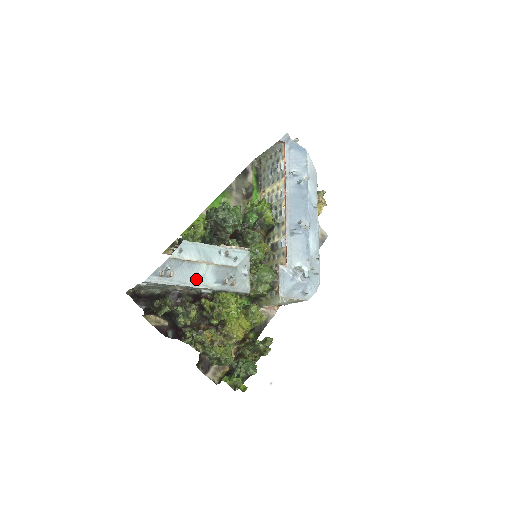
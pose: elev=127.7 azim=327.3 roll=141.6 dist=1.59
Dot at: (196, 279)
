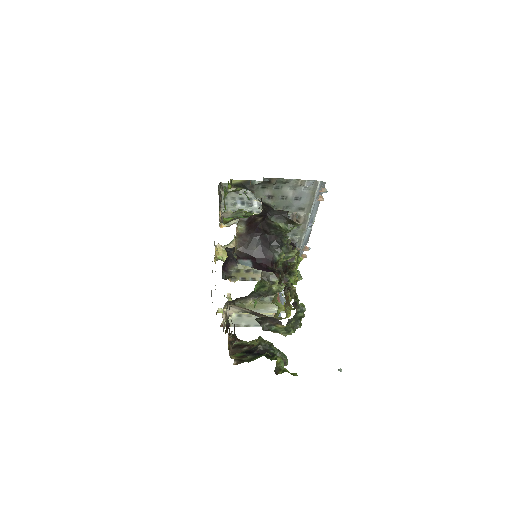
Dot at: occluded
